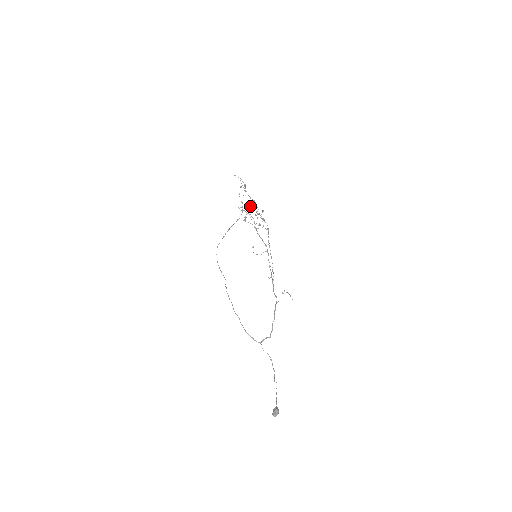
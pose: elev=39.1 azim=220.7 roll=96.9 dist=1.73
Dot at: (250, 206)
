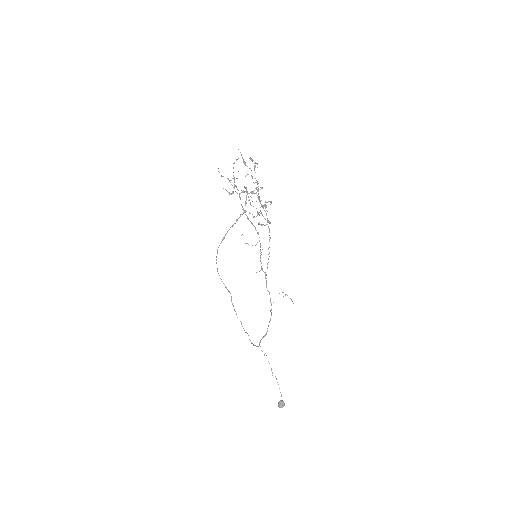
Dot at: occluded
